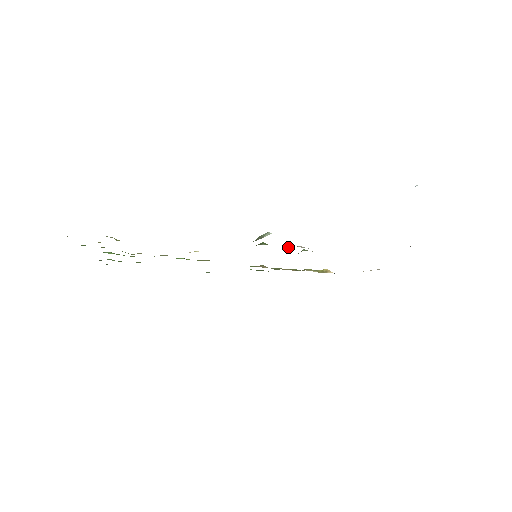
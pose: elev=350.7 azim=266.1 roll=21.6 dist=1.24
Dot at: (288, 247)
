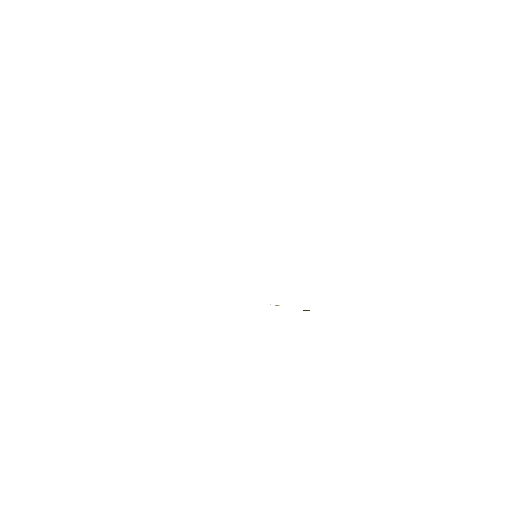
Dot at: occluded
